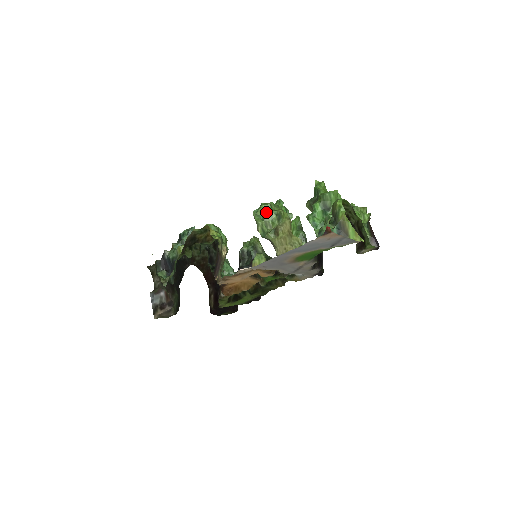
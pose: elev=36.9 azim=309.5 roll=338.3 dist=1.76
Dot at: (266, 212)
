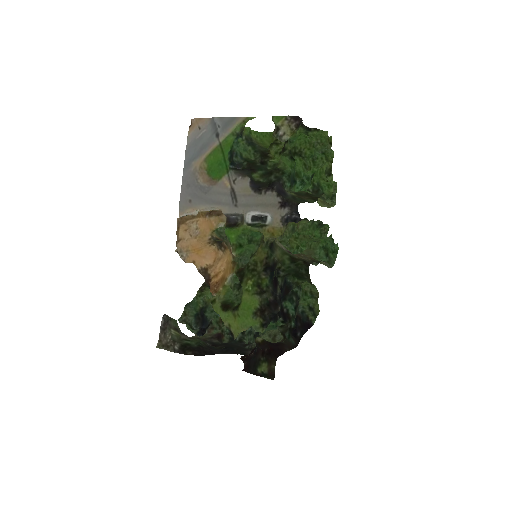
Dot at: (296, 244)
